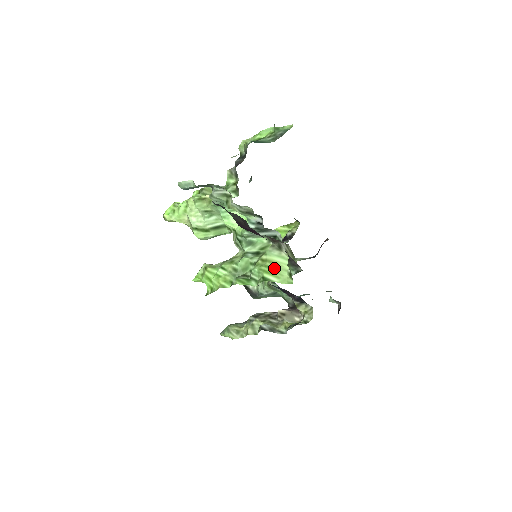
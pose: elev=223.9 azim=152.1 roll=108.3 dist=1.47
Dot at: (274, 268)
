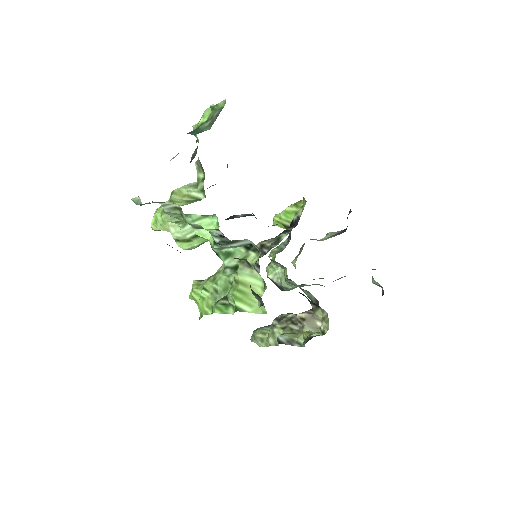
Dot at: (246, 292)
